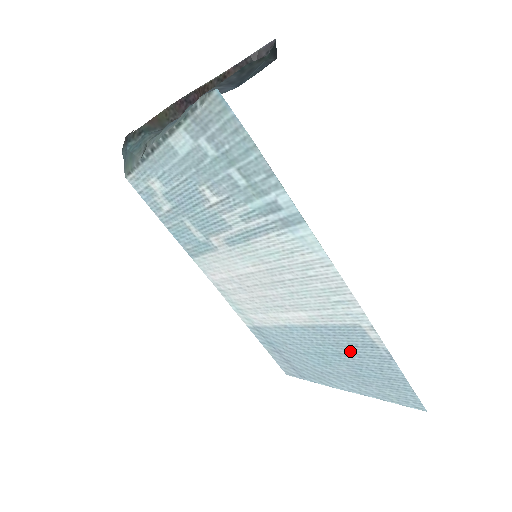
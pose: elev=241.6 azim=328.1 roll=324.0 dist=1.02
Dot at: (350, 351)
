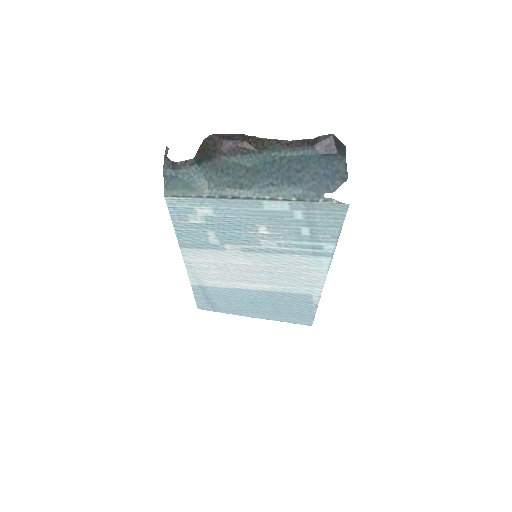
Dot at: (286, 303)
